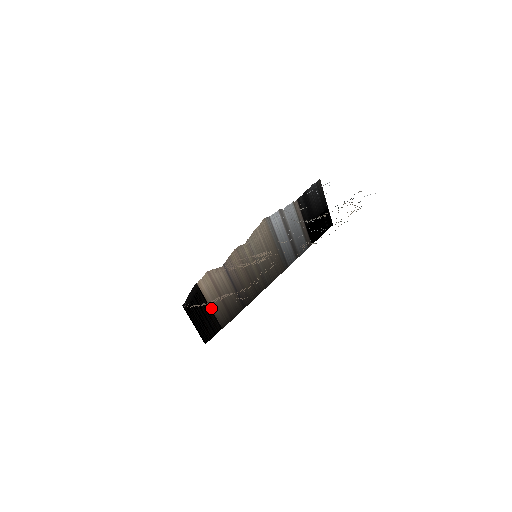
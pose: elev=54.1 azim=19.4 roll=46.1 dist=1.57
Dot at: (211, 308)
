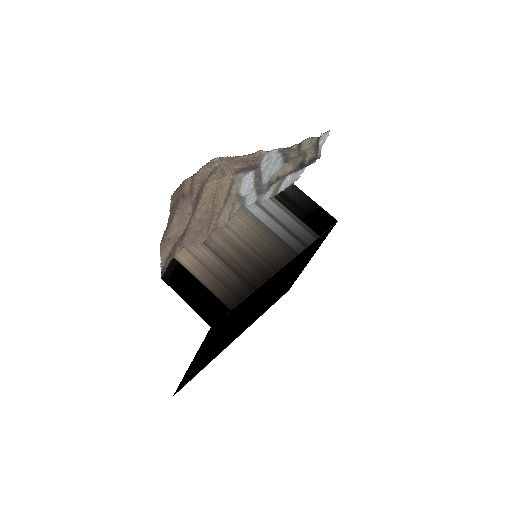
Dot at: (204, 285)
